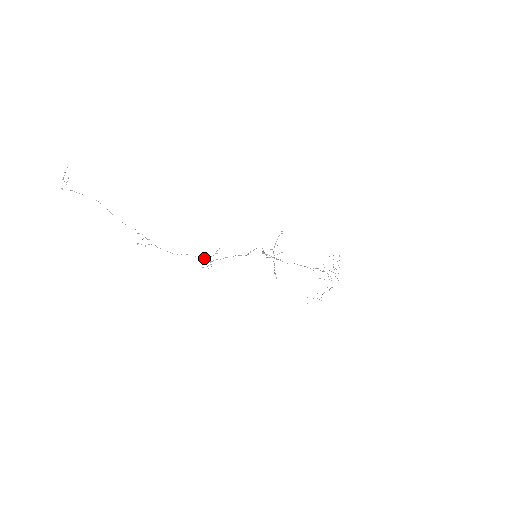
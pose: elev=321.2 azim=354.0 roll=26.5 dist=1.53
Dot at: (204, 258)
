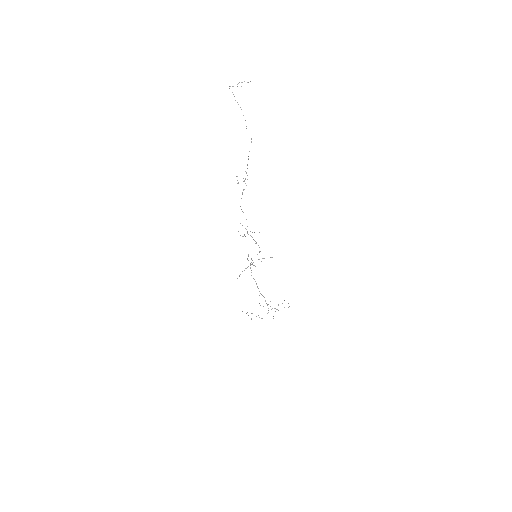
Dot at: occluded
